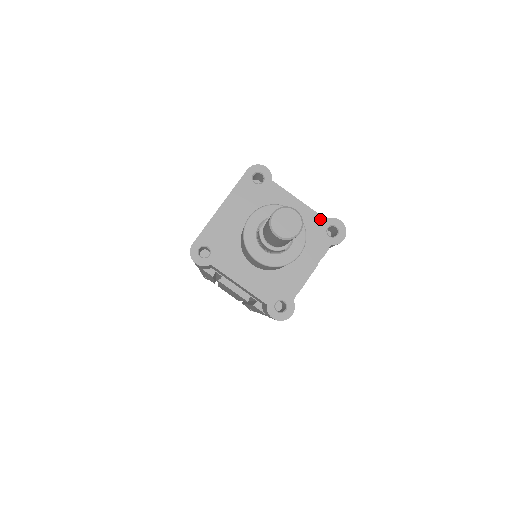
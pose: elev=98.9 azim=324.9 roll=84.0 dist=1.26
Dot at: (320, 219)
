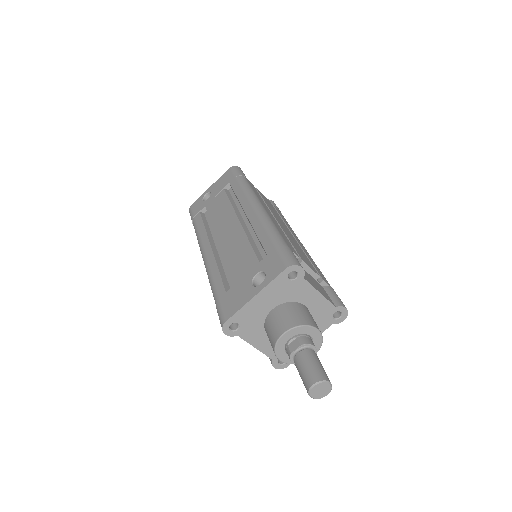
Dot at: (331, 307)
